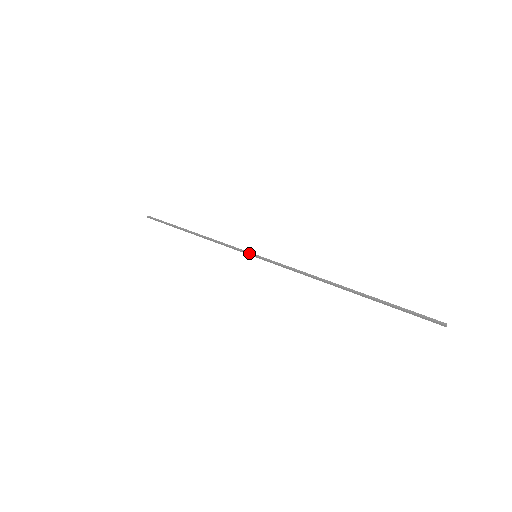
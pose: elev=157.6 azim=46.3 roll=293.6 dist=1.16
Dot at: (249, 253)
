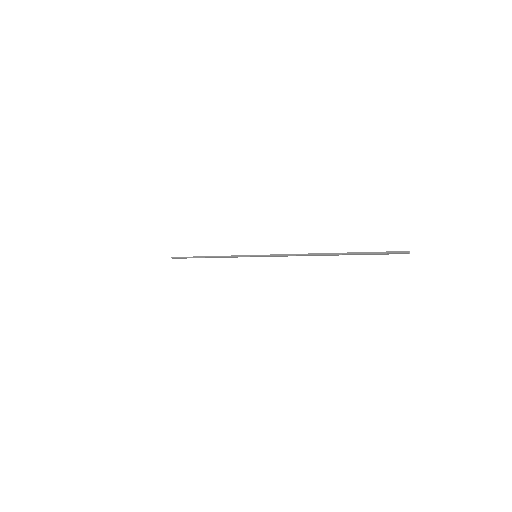
Dot at: (250, 256)
